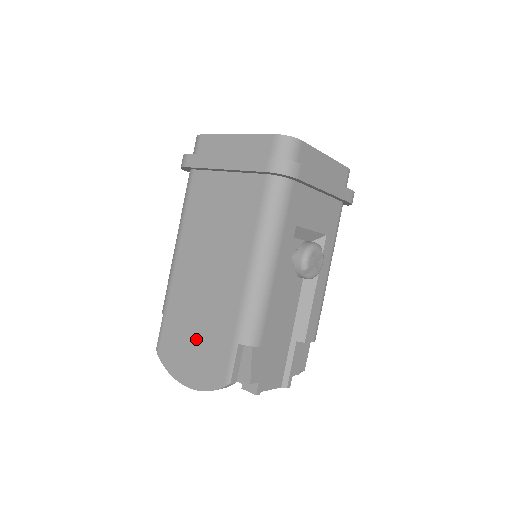
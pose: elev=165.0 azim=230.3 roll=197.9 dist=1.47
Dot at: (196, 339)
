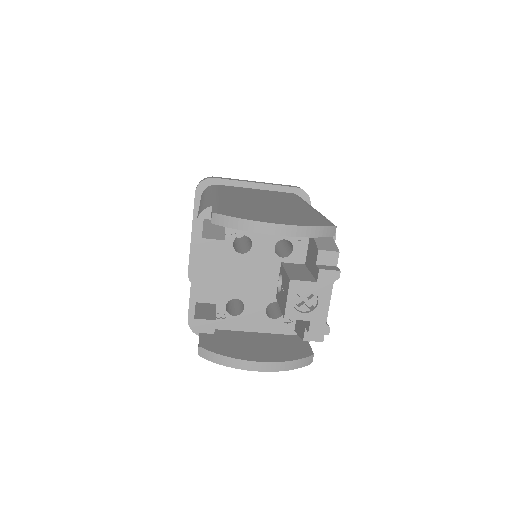
Dot at: (274, 213)
